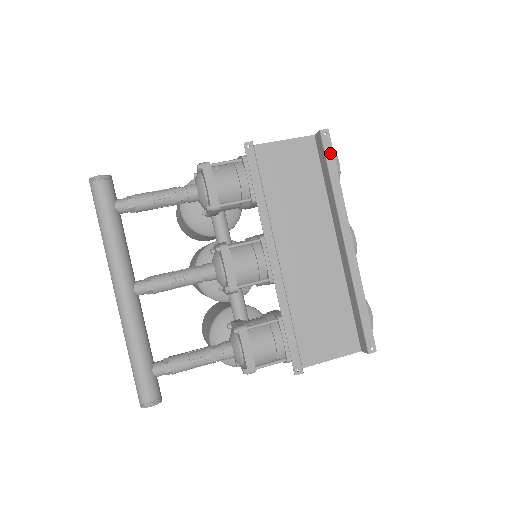
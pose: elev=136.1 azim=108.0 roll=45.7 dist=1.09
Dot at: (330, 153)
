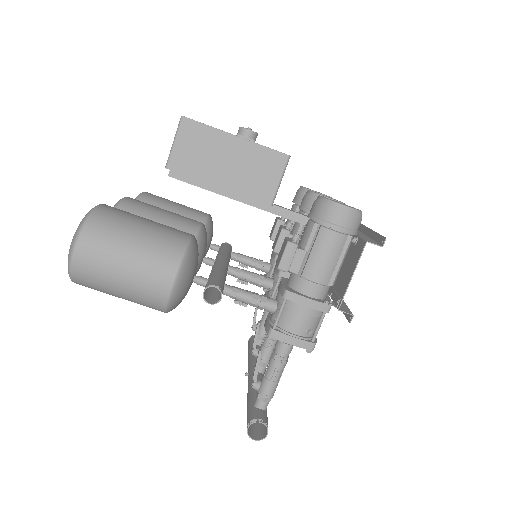
Dot at: (378, 238)
